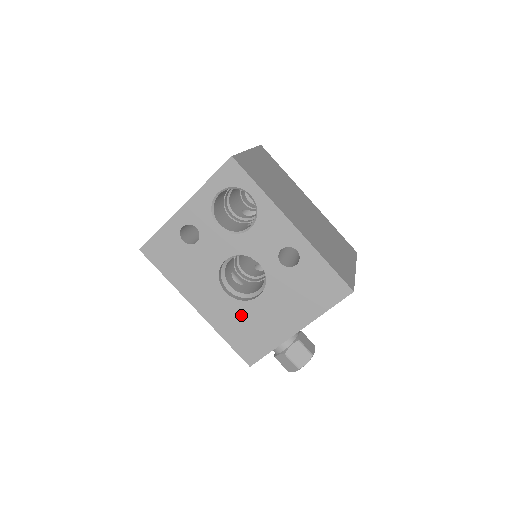
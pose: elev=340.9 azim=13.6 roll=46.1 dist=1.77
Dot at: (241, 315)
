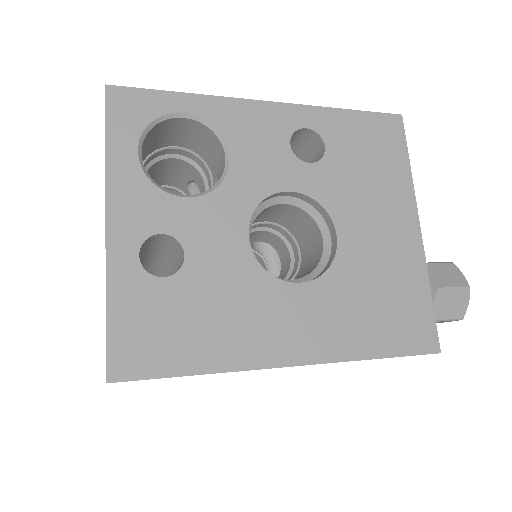
Dot at: (350, 291)
